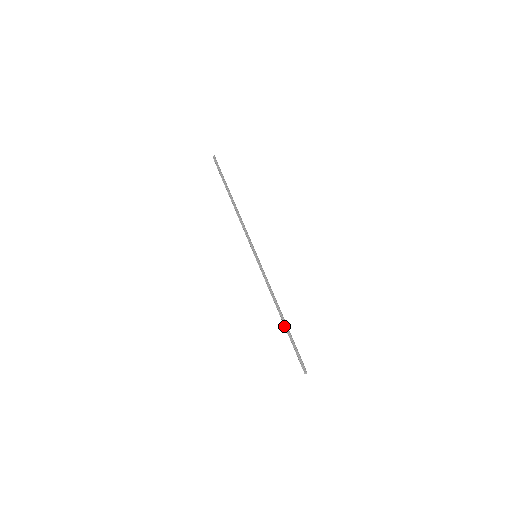
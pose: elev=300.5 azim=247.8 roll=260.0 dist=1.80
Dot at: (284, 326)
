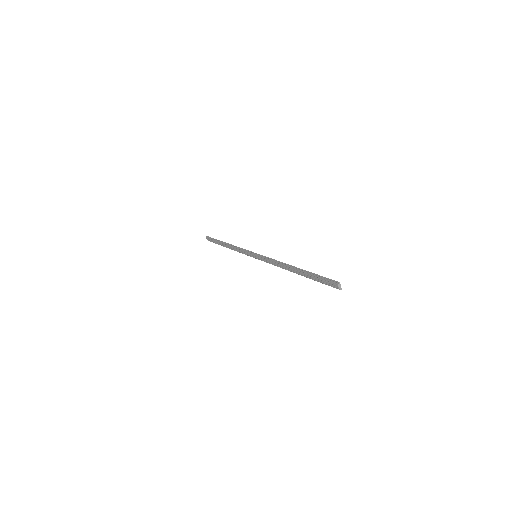
Dot at: (299, 273)
